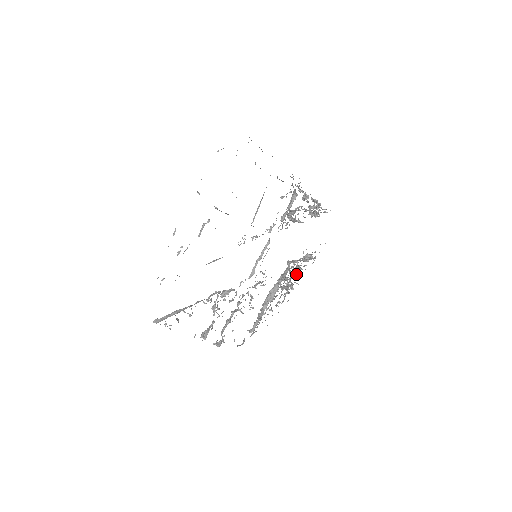
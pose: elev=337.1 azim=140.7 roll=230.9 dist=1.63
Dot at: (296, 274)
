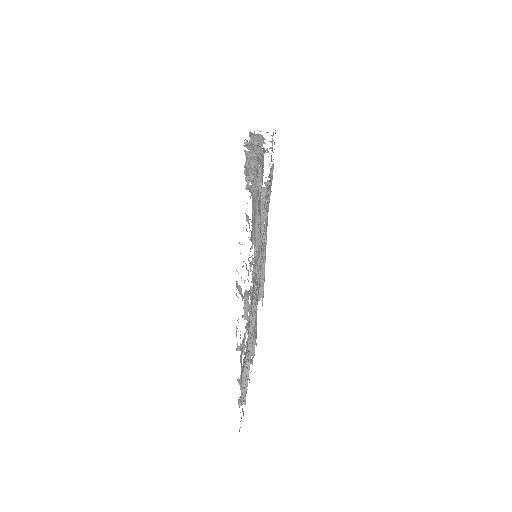
Dot at: occluded
